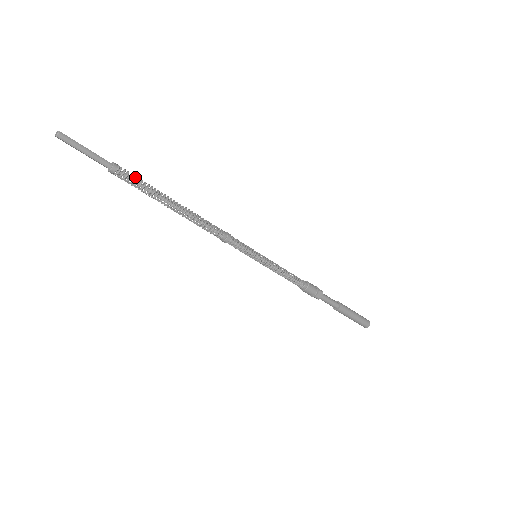
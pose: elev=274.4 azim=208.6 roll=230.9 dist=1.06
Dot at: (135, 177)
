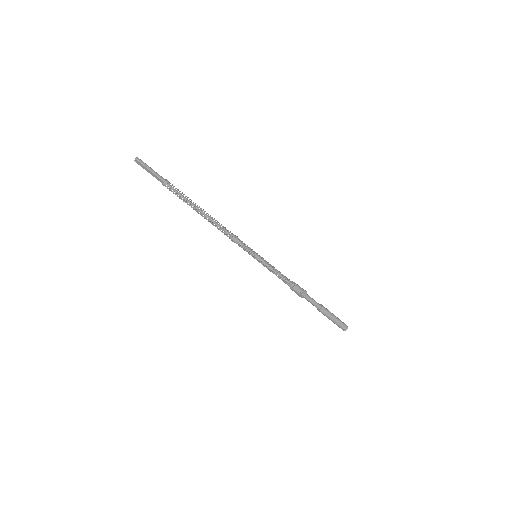
Dot at: (178, 189)
